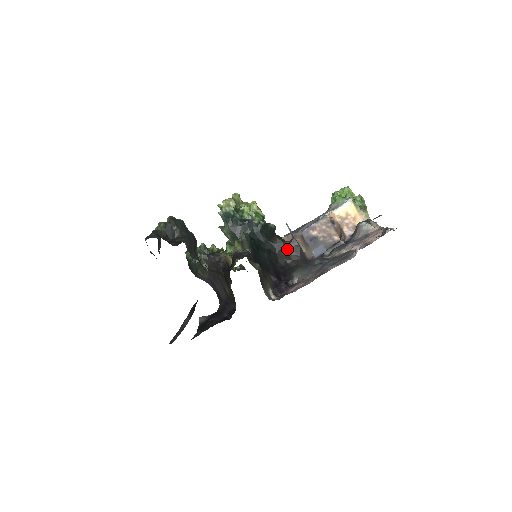
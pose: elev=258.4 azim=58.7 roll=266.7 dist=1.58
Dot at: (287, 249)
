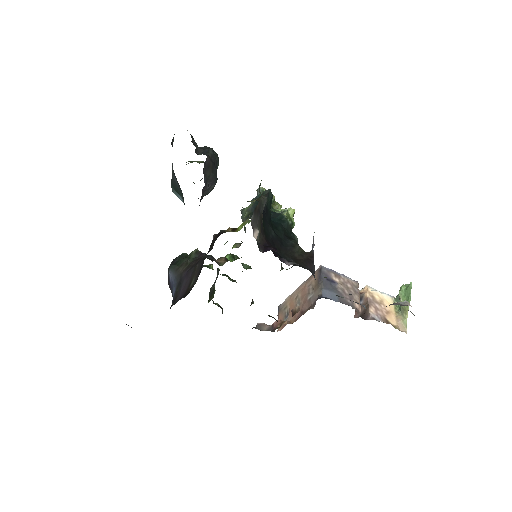
Dot at: (298, 254)
